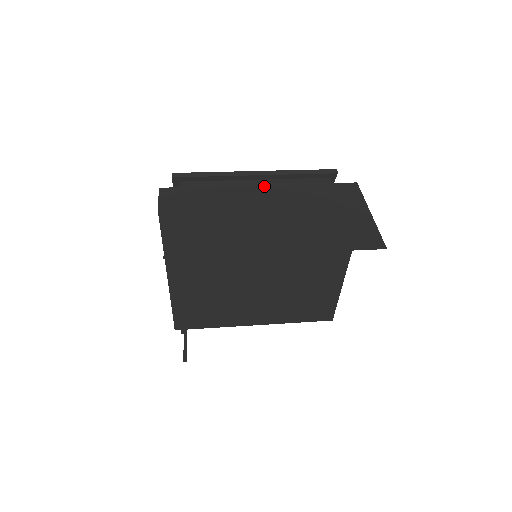
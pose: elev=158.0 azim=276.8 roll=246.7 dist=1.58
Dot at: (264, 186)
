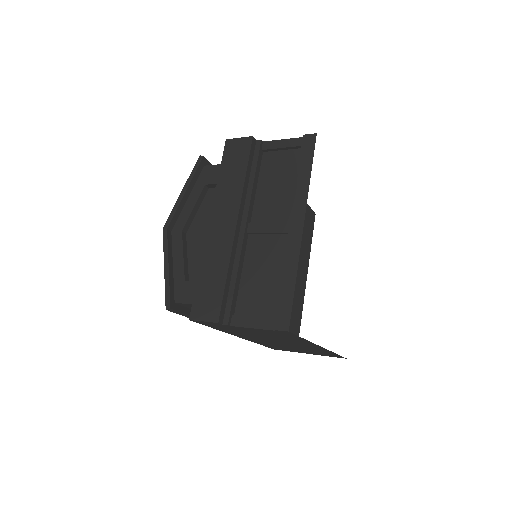
Dot at: occluded
